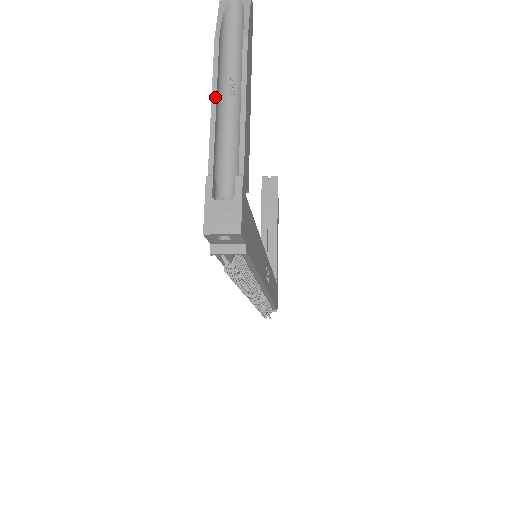
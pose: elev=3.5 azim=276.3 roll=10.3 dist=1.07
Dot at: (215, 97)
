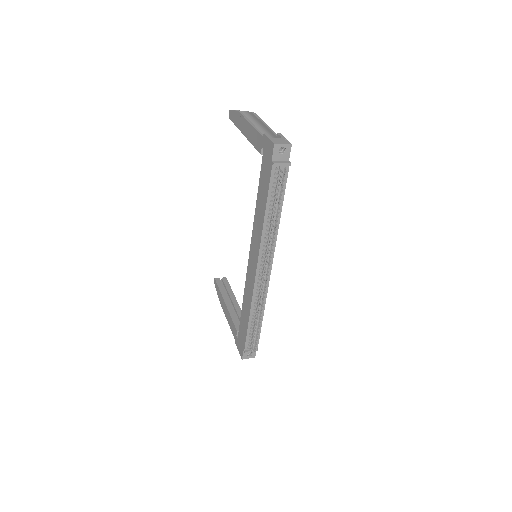
Dot at: (250, 122)
